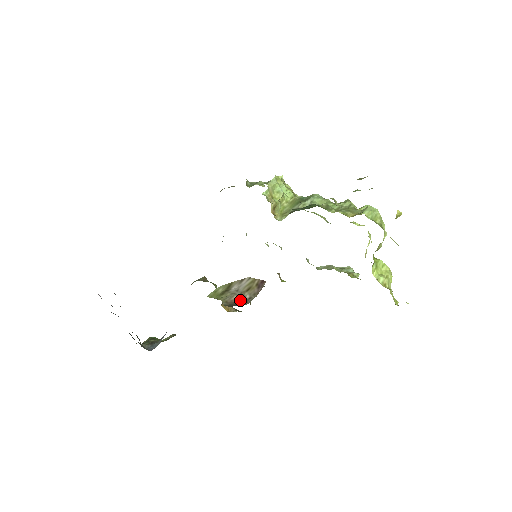
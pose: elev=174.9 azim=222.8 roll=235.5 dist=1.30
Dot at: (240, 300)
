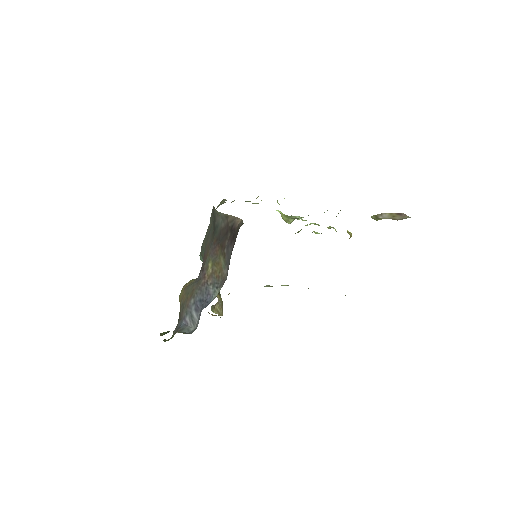
Dot at: (397, 220)
